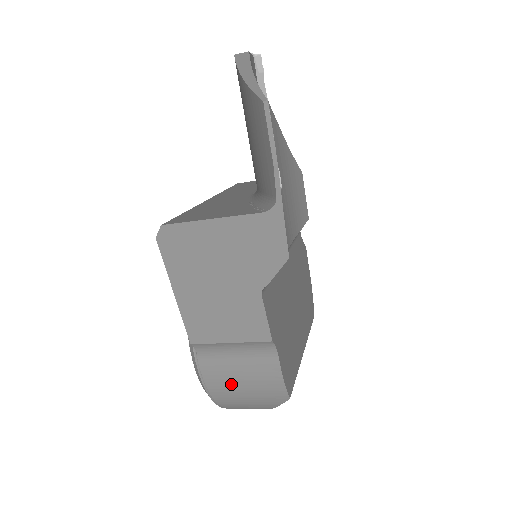
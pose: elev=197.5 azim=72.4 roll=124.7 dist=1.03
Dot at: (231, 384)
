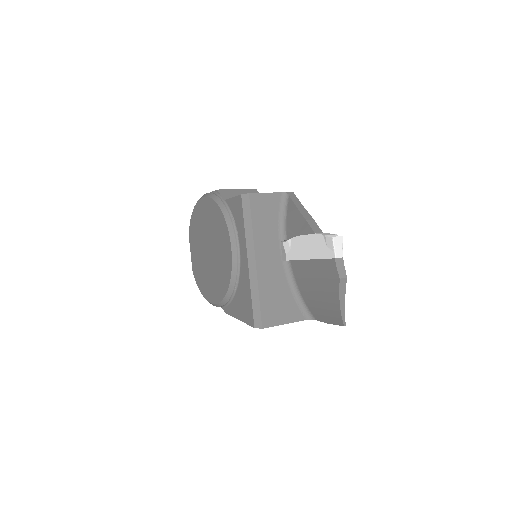
Dot at: occluded
